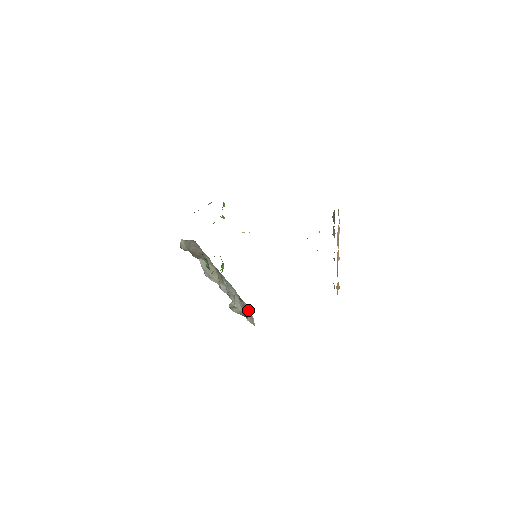
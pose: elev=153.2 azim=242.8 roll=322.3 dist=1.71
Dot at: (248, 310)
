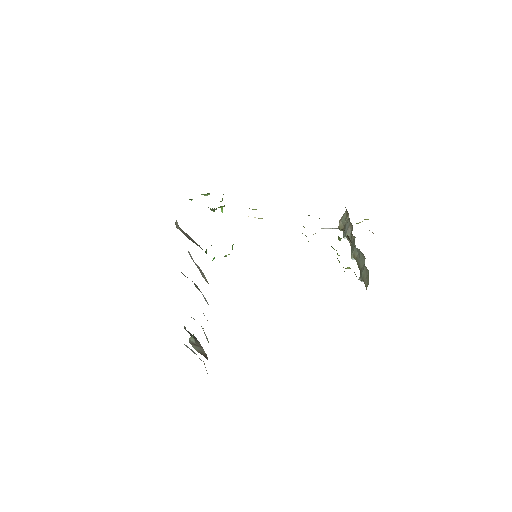
Dot at: (200, 359)
